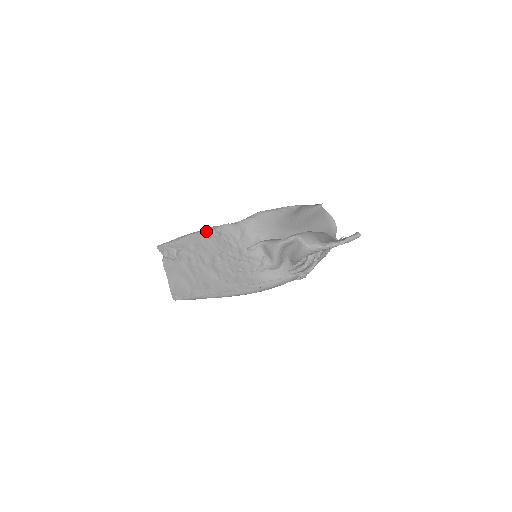
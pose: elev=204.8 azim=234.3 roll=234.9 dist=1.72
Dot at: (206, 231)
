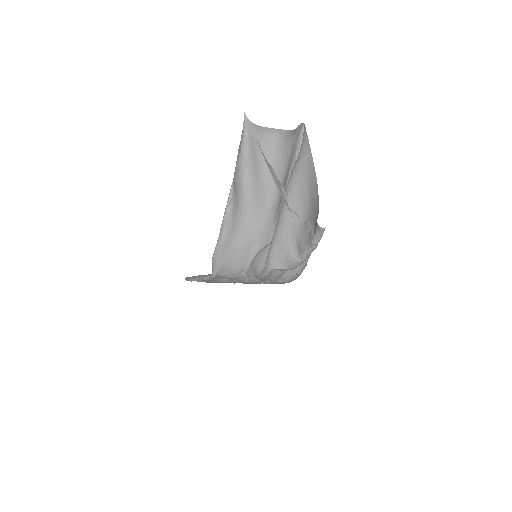
Dot at: occluded
